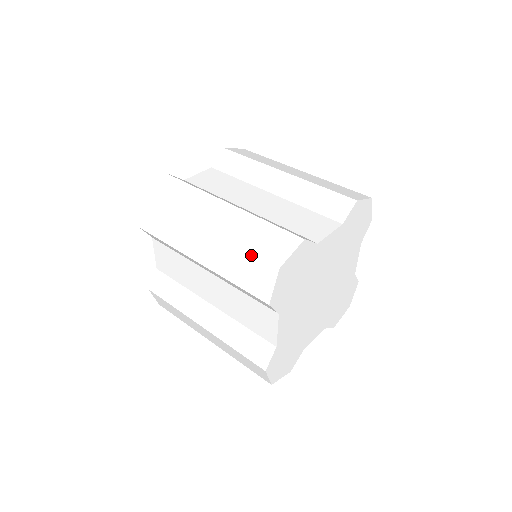
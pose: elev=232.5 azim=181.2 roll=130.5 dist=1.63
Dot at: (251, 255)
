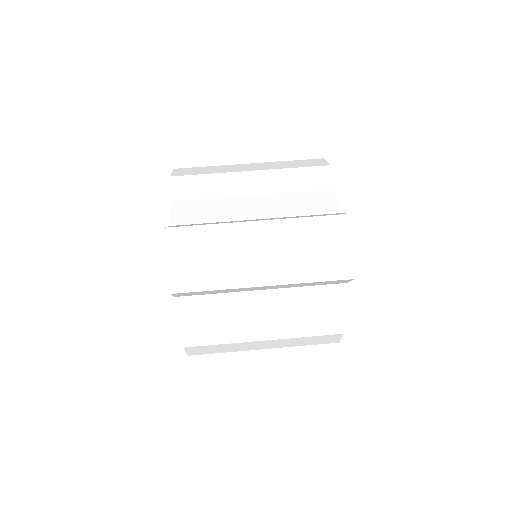
Dot at: (324, 250)
